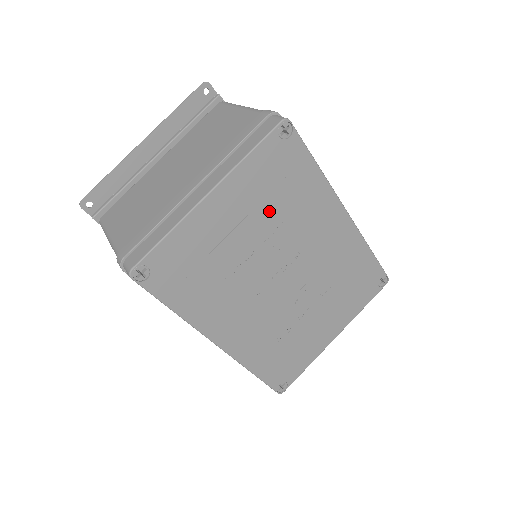
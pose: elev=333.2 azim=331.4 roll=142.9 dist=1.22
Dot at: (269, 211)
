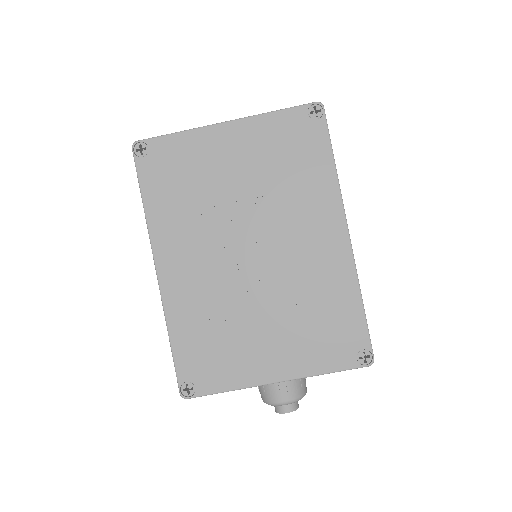
Dot at: (269, 172)
